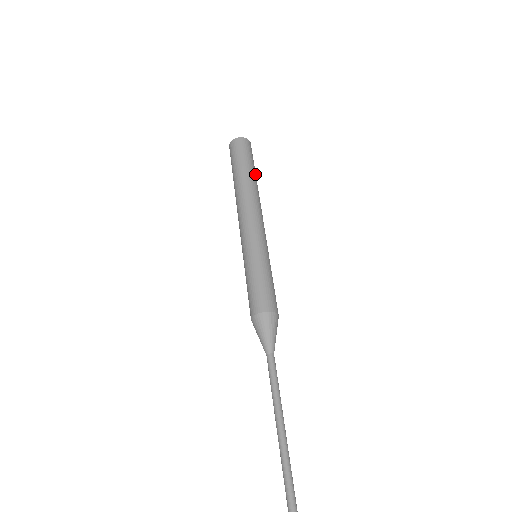
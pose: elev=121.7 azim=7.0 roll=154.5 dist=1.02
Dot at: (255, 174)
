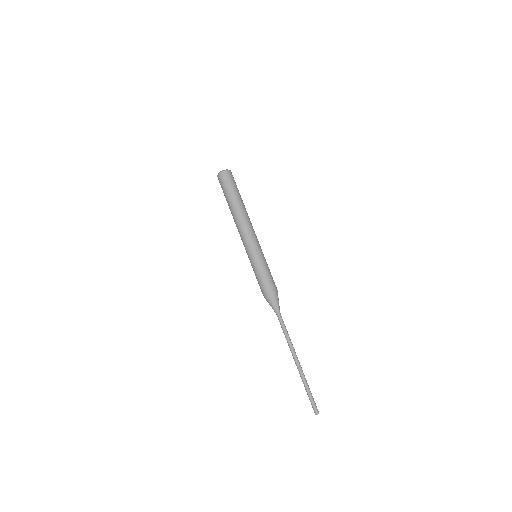
Dot at: (235, 198)
